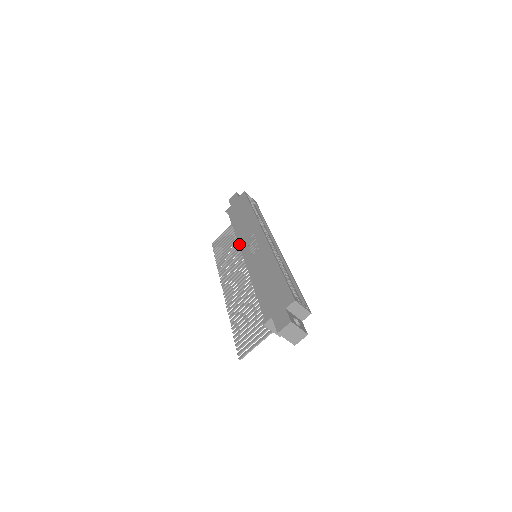
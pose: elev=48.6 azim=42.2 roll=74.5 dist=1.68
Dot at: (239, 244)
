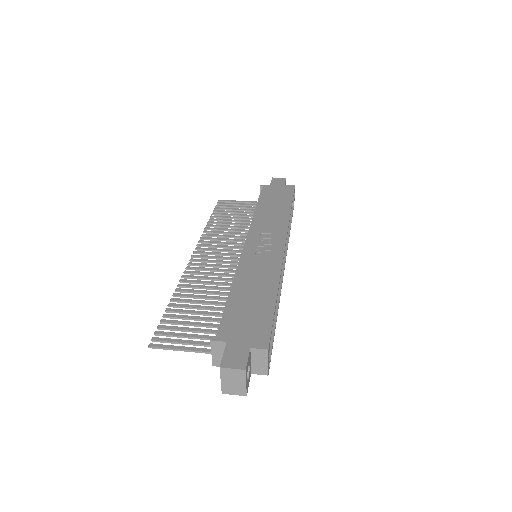
Dot at: (250, 229)
